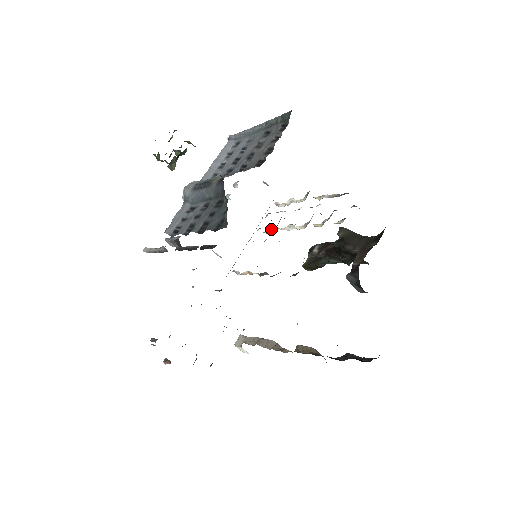
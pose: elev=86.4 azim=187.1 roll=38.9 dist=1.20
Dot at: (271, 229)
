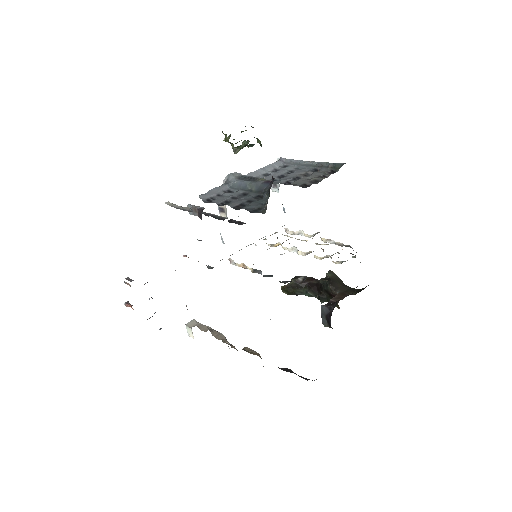
Dot at: (275, 244)
